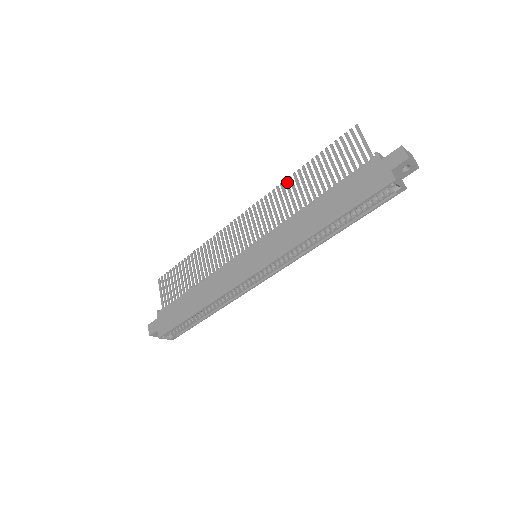
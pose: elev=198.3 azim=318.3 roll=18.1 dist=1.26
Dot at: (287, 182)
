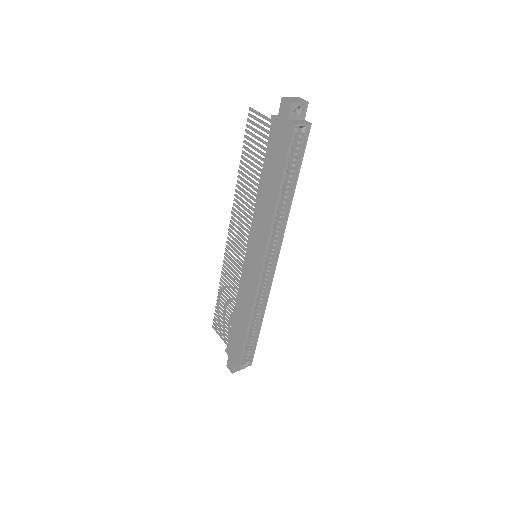
Dot at: (238, 186)
